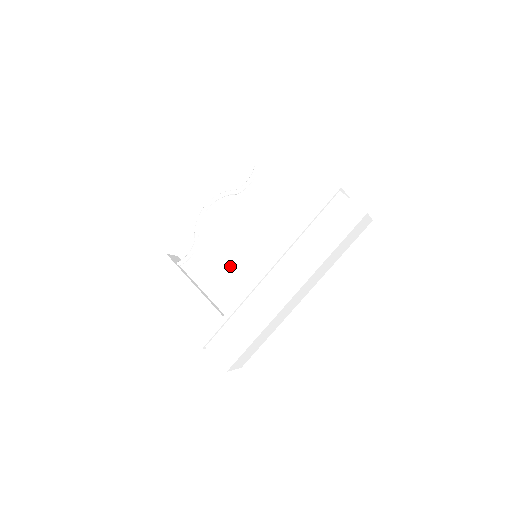
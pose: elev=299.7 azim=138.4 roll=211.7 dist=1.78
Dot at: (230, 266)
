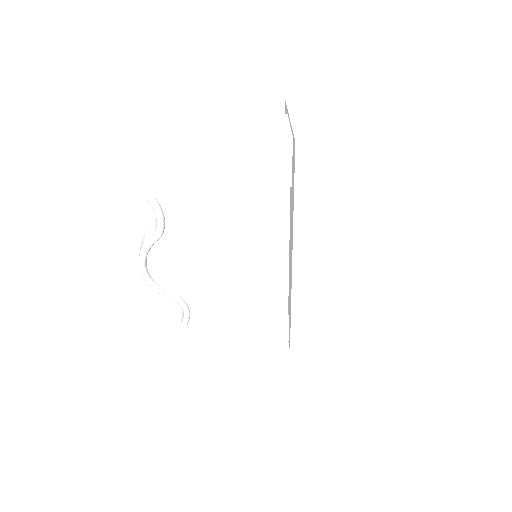
Dot at: (241, 286)
